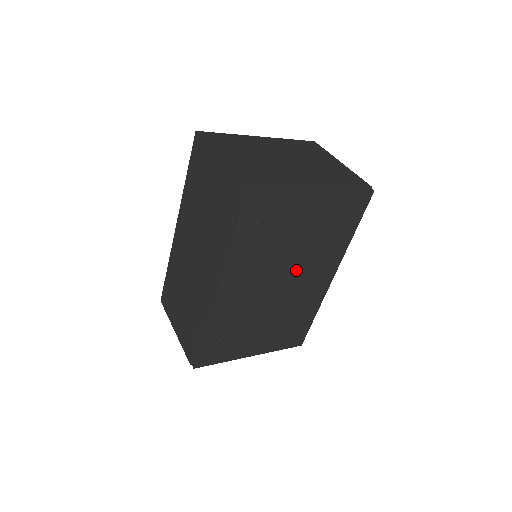
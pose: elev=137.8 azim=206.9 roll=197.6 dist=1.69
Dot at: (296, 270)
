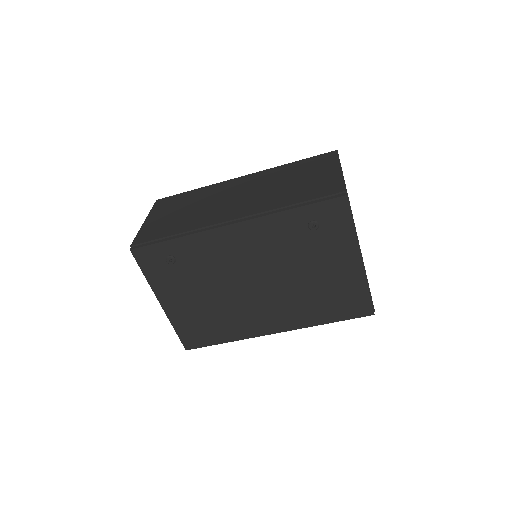
Dot at: (275, 290)
